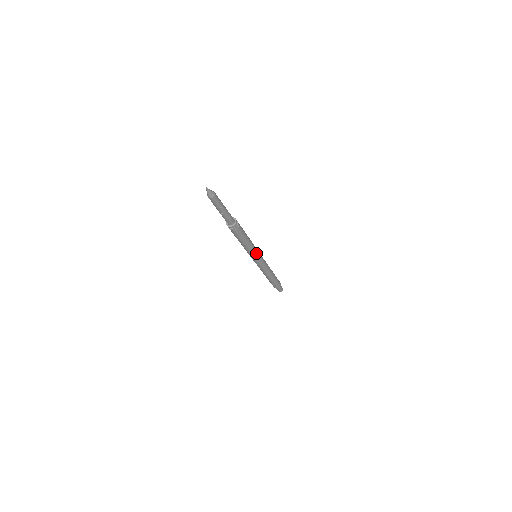
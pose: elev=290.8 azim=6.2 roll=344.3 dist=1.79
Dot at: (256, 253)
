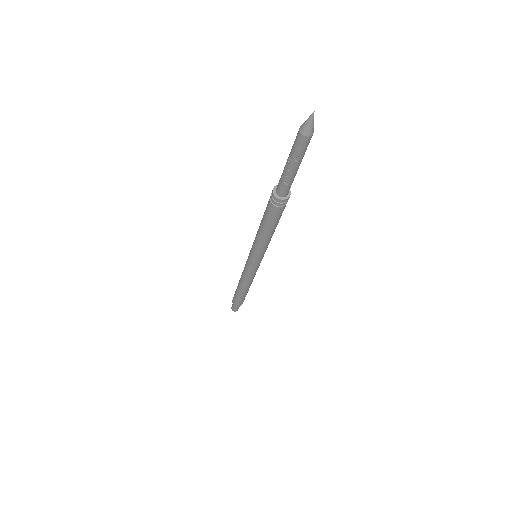
Dot at: (261, 254)
